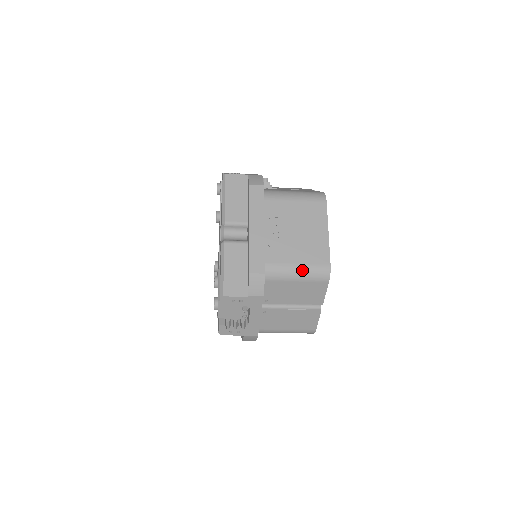
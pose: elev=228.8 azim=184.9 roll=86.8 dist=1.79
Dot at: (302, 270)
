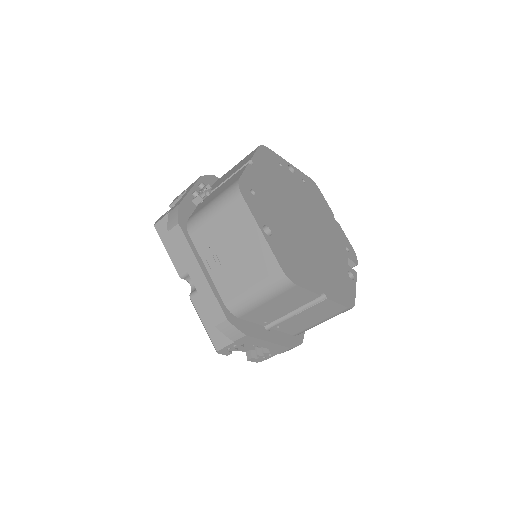
Dot at: (260, 292)
